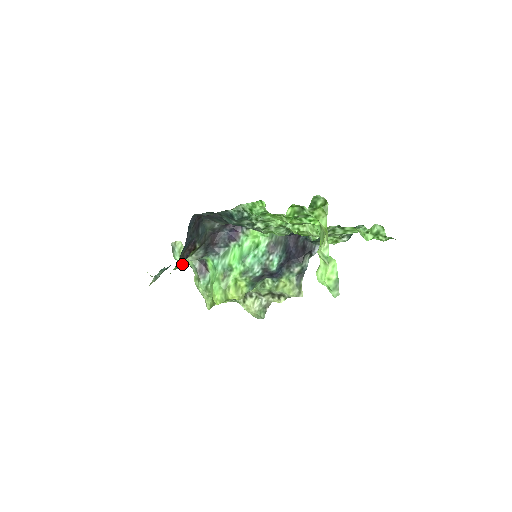
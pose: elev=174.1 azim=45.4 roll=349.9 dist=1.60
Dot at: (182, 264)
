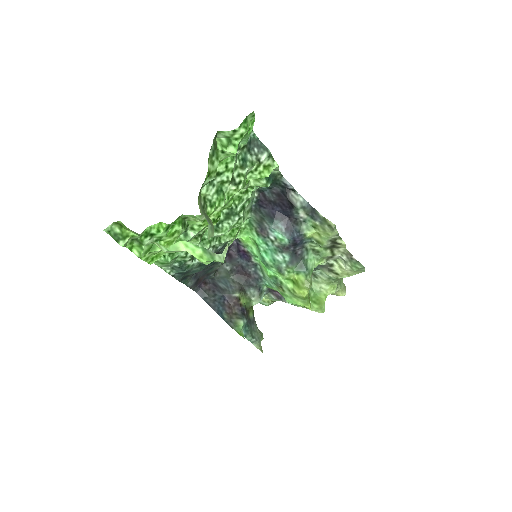
Dot at: (240, 321)
